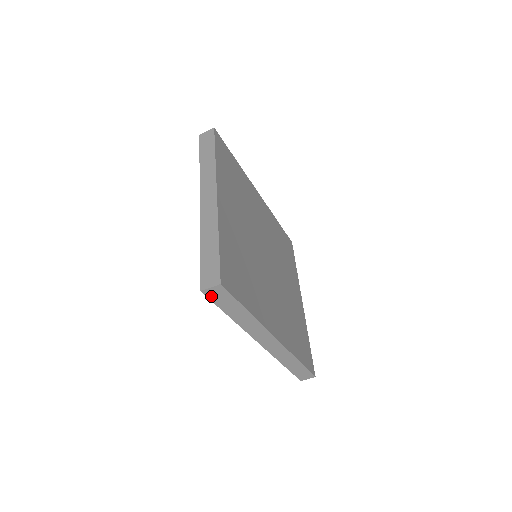
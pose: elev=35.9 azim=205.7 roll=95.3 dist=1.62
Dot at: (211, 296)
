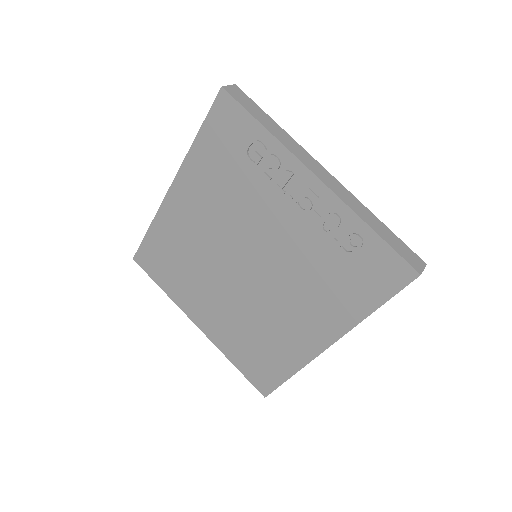
Dot at: (411, 281)
